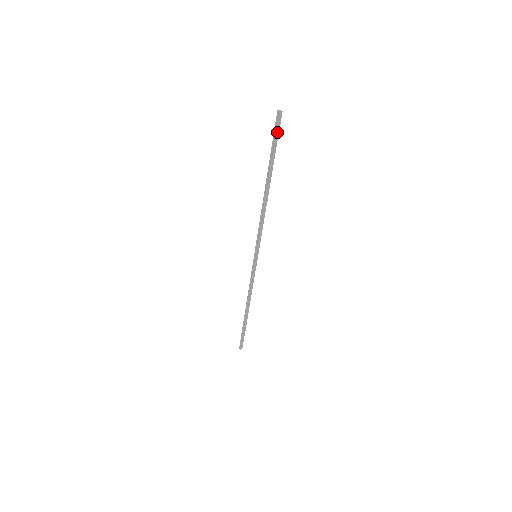
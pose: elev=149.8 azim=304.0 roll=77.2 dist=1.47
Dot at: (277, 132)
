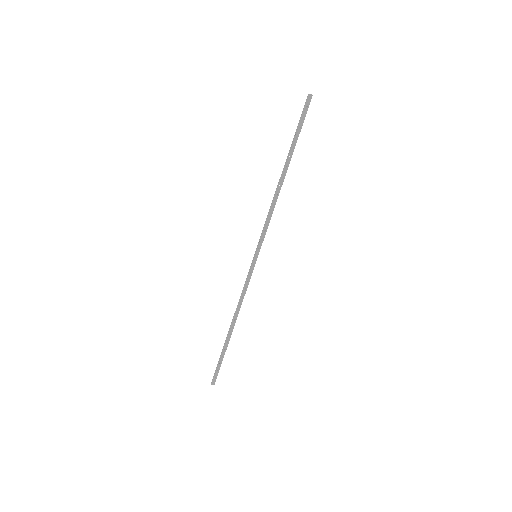
Dot at: (304, 115)
